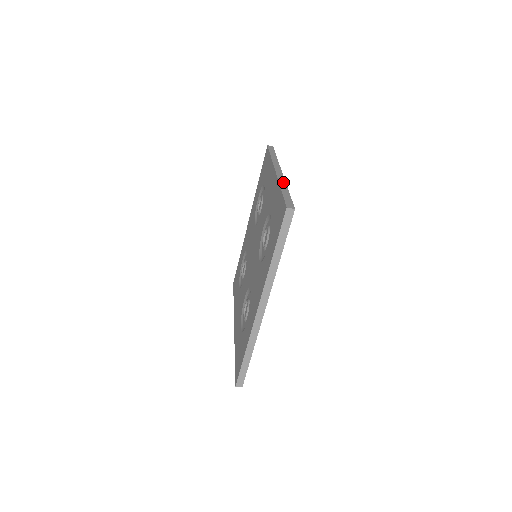
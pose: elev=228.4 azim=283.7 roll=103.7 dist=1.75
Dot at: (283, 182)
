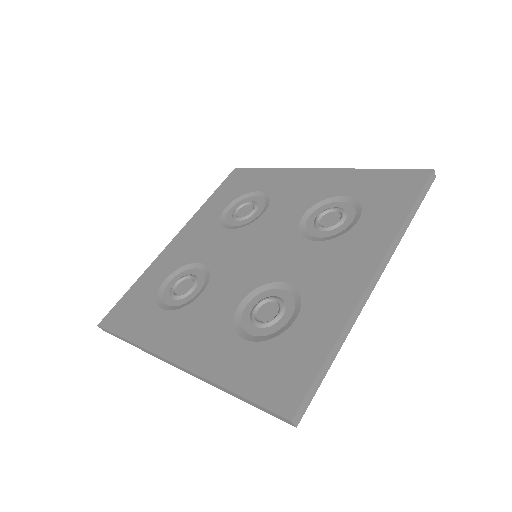
Dot at: occluded
